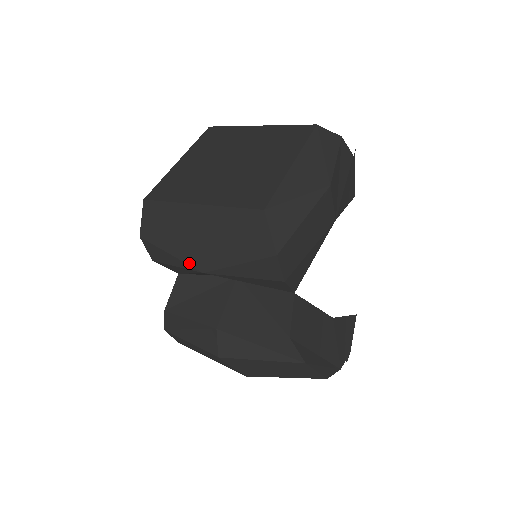
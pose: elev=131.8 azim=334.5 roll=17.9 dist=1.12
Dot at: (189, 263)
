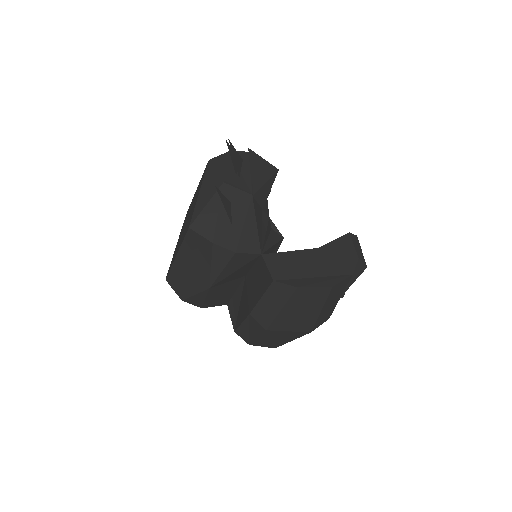
Dot at: (202, 290)
